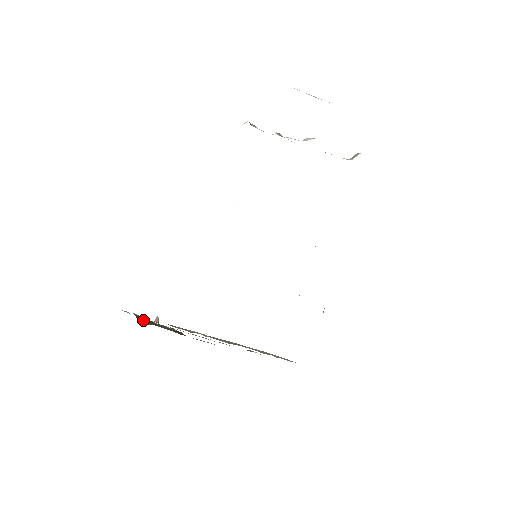
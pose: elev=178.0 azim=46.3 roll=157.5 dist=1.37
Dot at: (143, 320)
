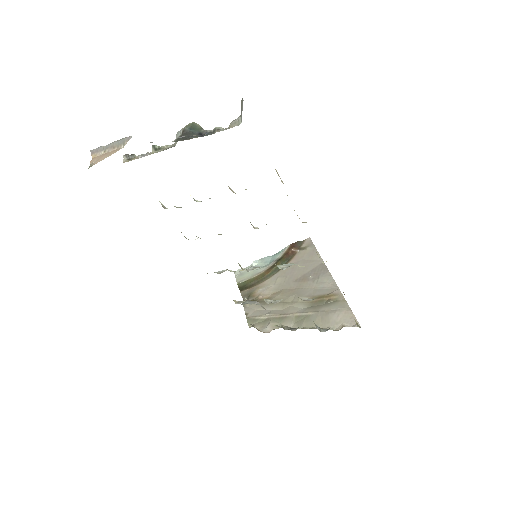
Dot at: (245, 289)
